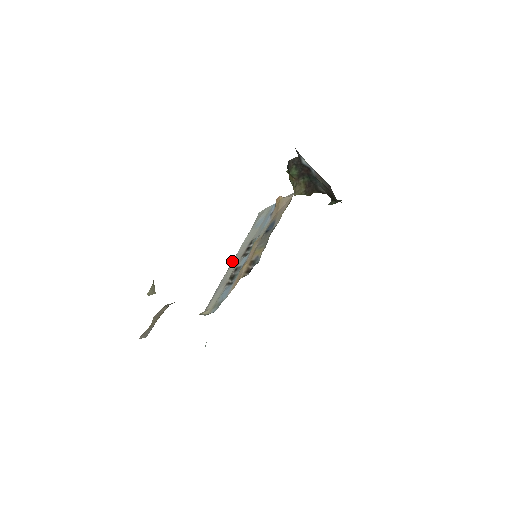
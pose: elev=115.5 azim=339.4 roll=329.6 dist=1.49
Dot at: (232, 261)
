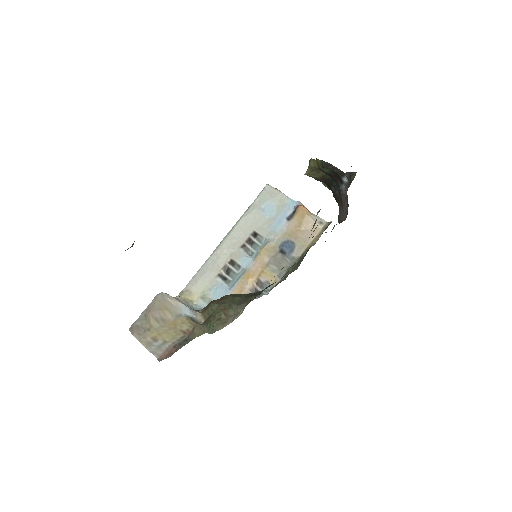
Dot at: (225, 238)
